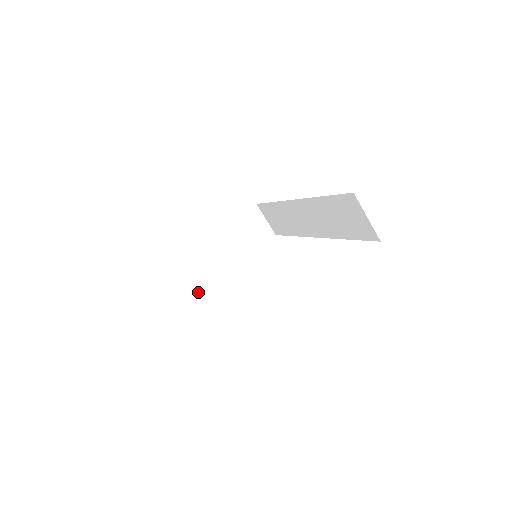
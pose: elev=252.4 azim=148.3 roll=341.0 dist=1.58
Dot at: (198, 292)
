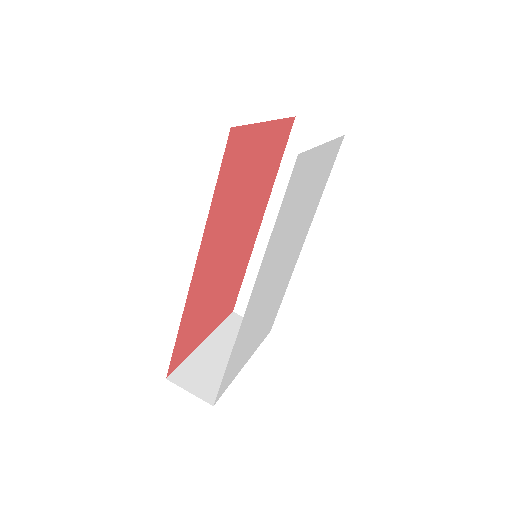
Dot at: (218, 399)
